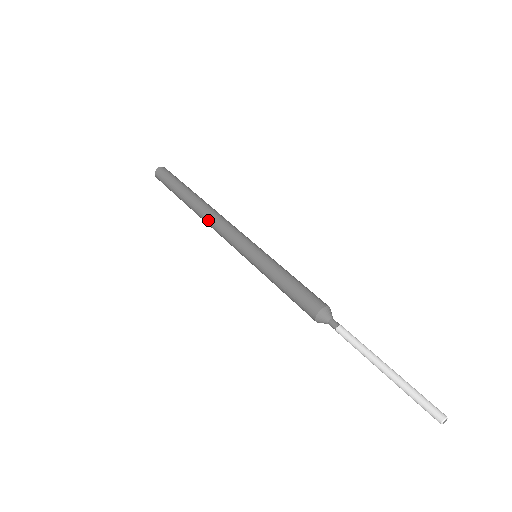
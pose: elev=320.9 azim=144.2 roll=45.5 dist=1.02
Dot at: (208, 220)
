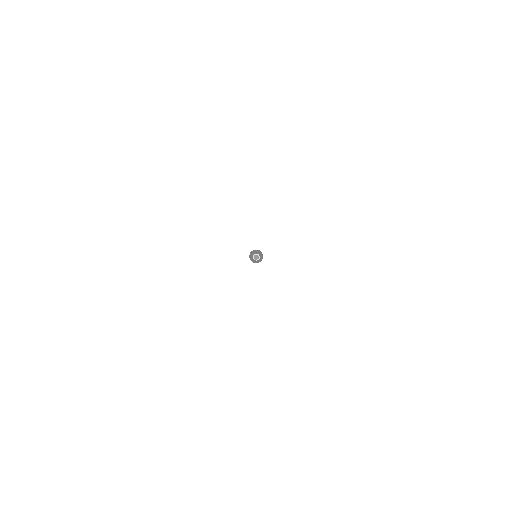
Dot at: occluded
